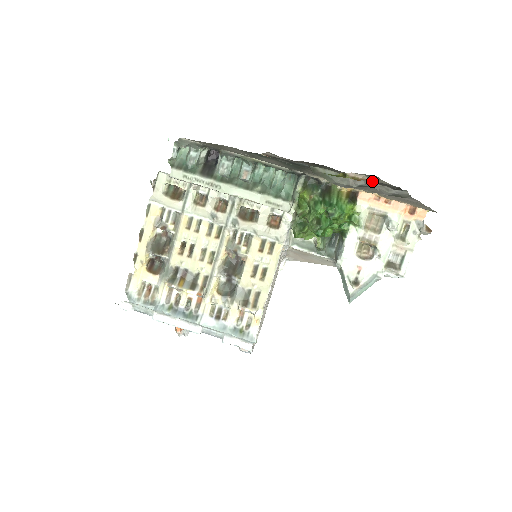
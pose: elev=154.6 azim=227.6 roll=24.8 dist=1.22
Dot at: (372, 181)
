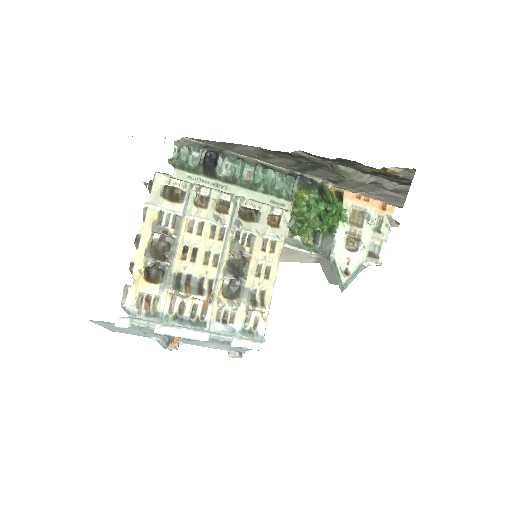
Dot at: (400, 175)
